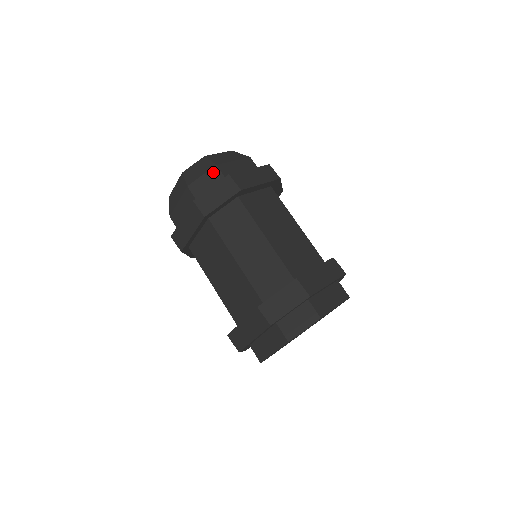
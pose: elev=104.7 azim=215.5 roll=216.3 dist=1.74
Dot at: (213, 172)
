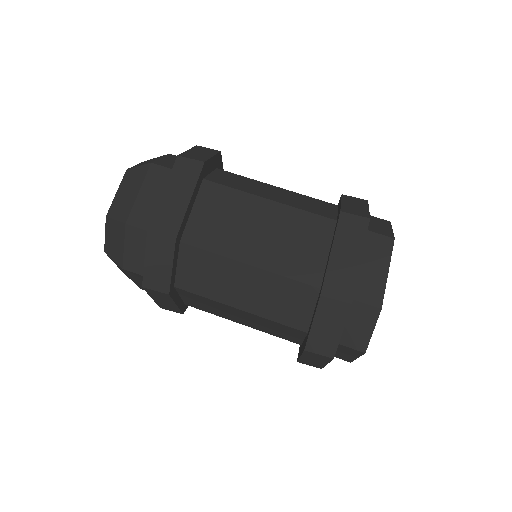
Dot at: (130, 234)
